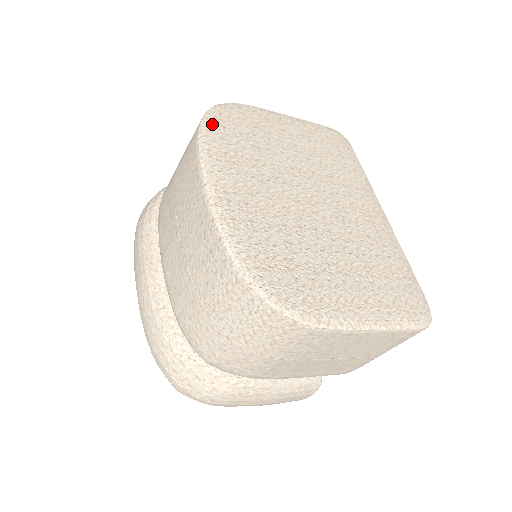
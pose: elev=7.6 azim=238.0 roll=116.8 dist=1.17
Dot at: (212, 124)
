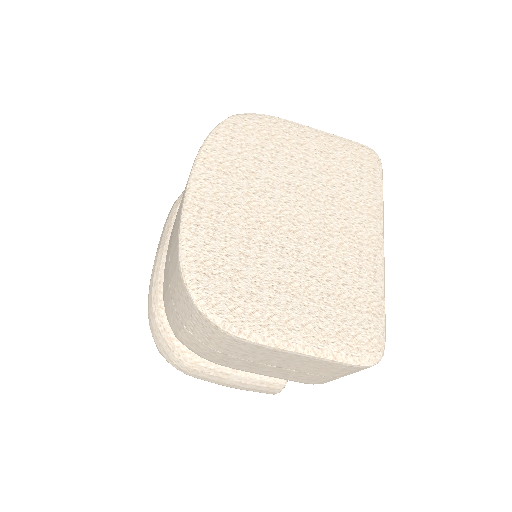
Dot at: (220, 134)
